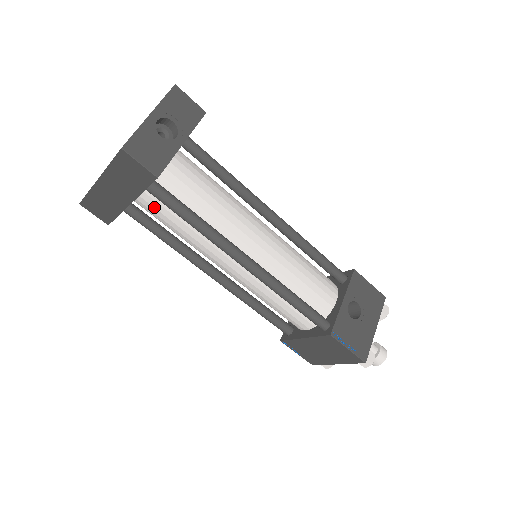
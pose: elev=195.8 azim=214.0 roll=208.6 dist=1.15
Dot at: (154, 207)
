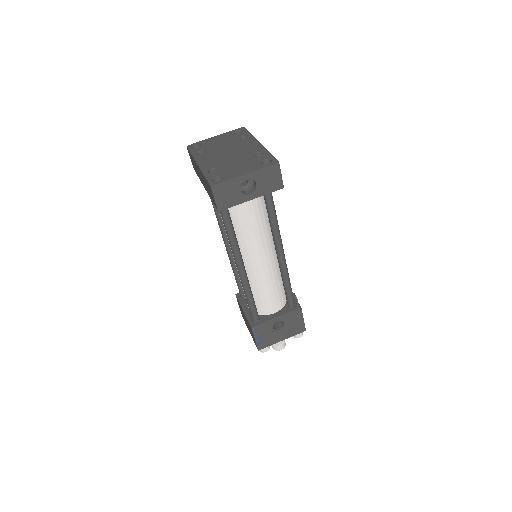
Dot at: occluded
